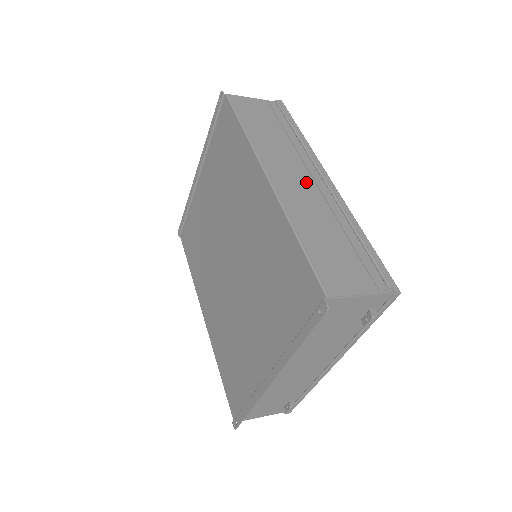
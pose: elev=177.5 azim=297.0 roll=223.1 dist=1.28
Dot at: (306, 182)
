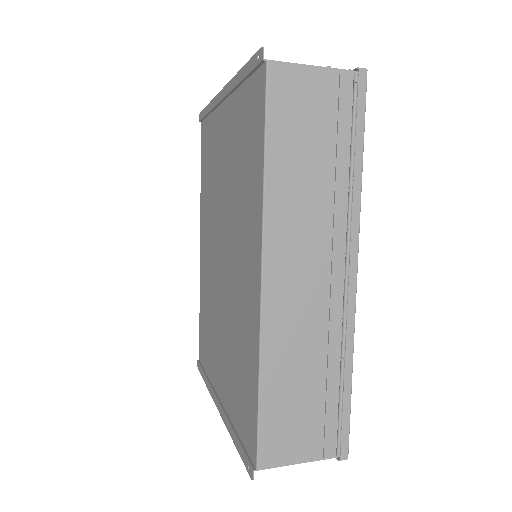
Dot at: (317, 283)
